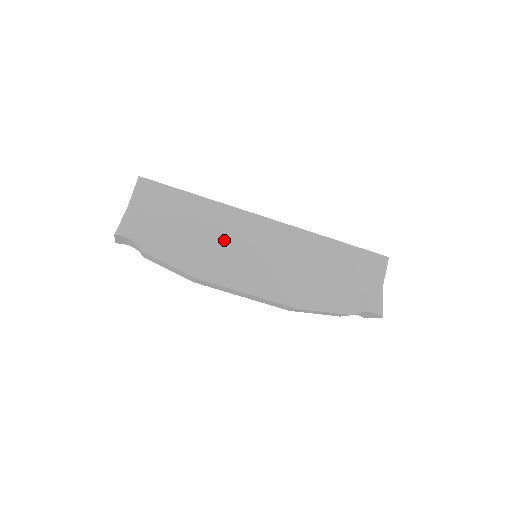
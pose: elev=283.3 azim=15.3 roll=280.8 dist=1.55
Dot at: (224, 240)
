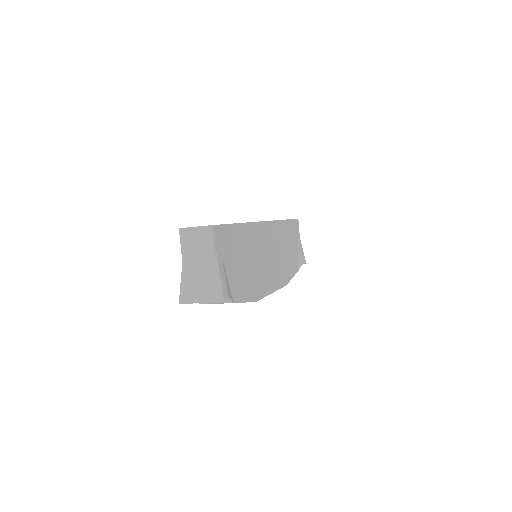
Dot at: (257, 256)
